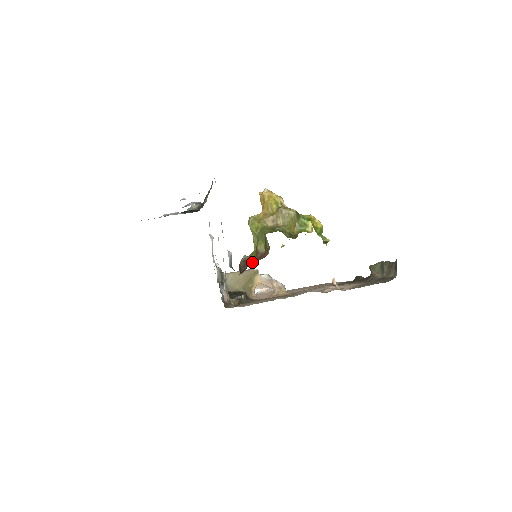
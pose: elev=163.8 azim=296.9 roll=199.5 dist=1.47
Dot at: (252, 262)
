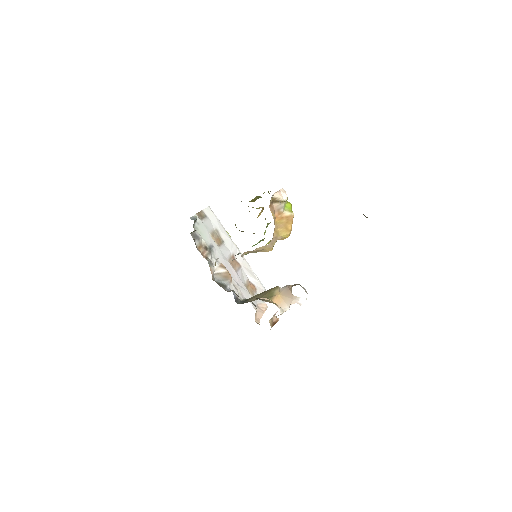
Dot at: occluded
